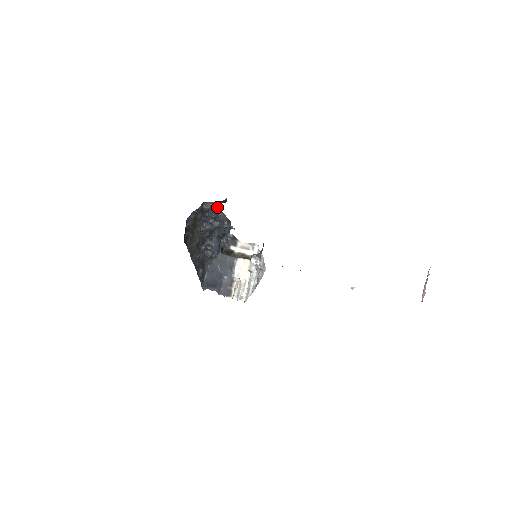
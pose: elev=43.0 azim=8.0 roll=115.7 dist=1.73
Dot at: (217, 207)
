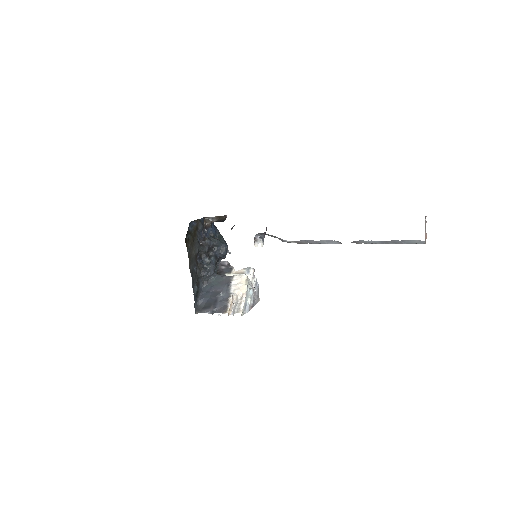
Dot at: (216, 228)
